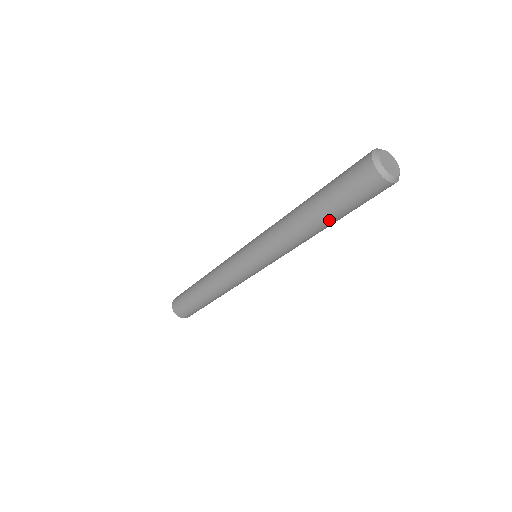
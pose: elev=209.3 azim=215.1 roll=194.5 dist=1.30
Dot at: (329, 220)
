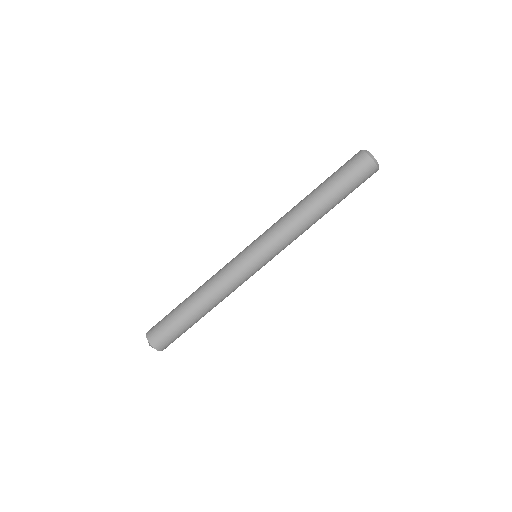
Dot at: (321, 189)
